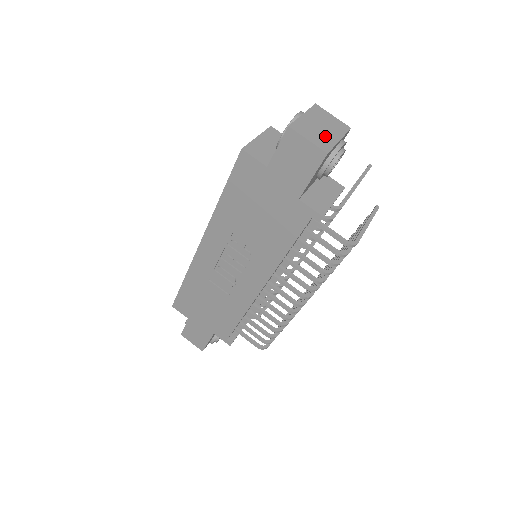
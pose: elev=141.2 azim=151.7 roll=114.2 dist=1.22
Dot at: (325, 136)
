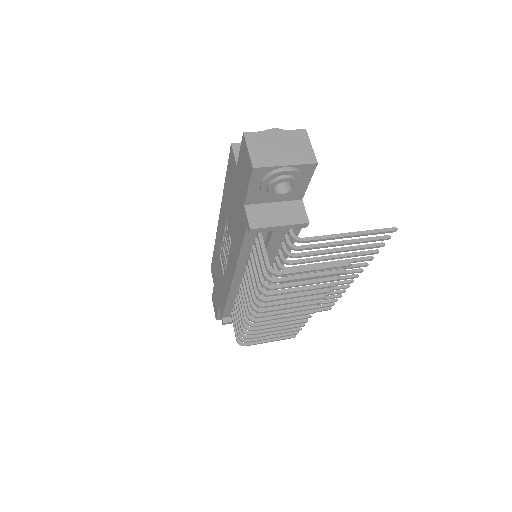
Dot at: (273, 155)
